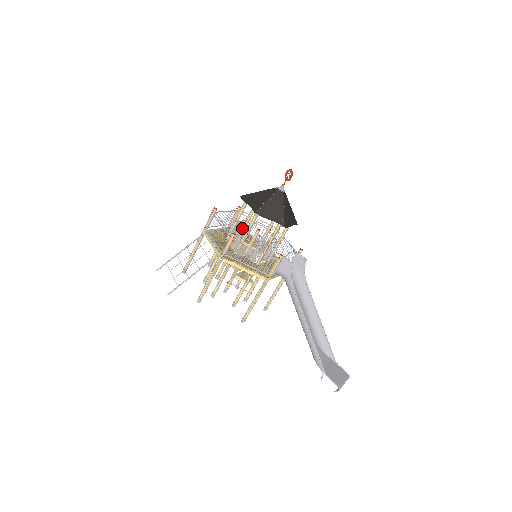
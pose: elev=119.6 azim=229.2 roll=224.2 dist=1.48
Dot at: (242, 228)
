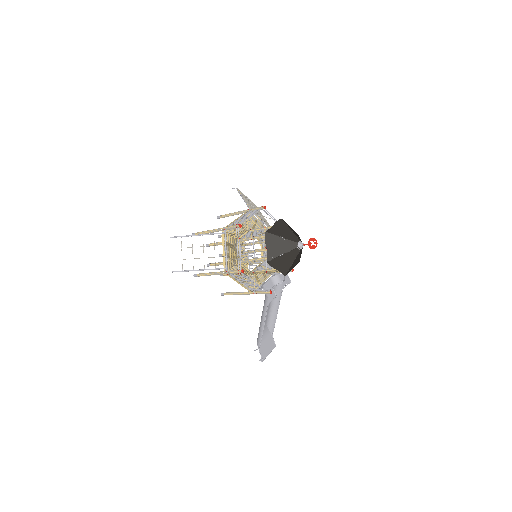
Dot at: (254, 252)
